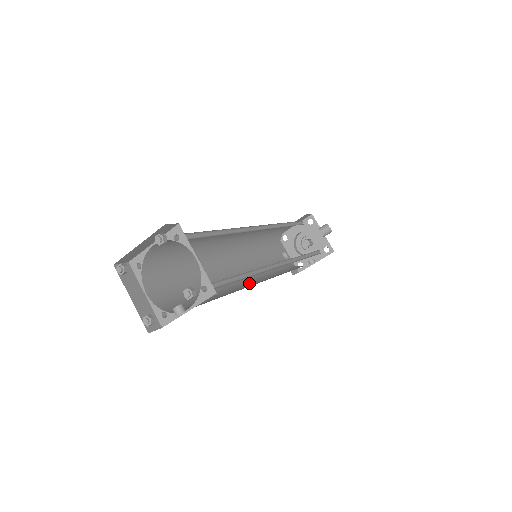
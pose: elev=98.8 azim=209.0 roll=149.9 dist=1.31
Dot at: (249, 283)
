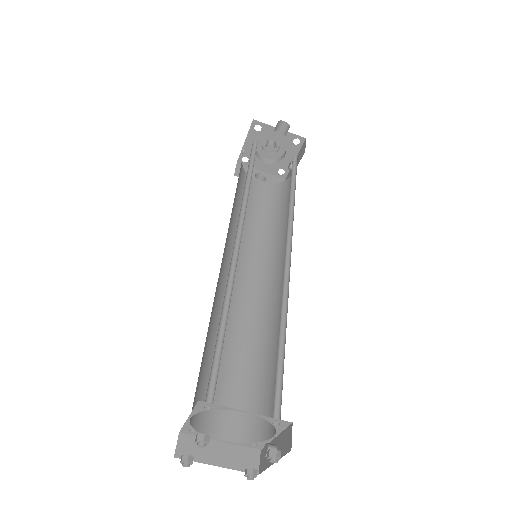
Dot at: (272, 284)
